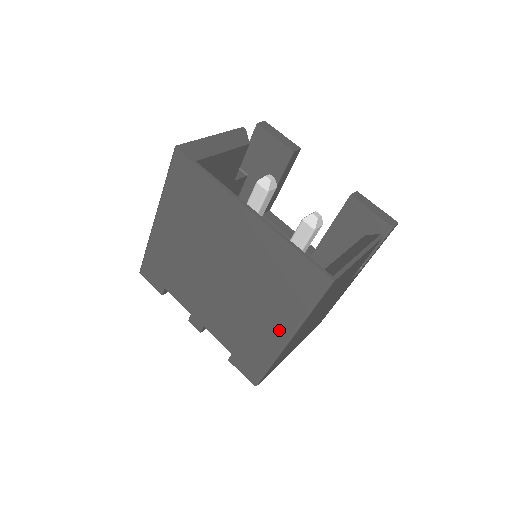
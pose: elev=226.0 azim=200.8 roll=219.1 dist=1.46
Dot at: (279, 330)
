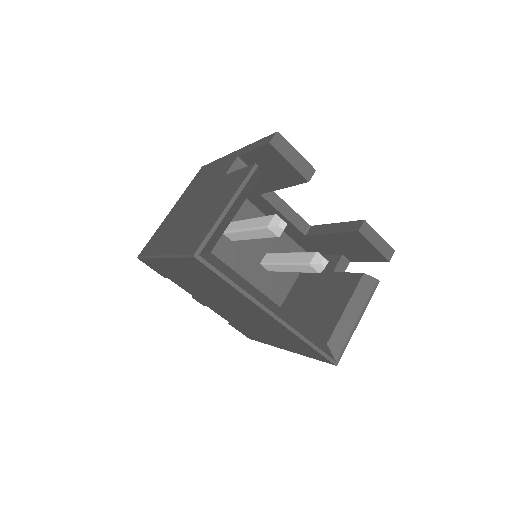
Dot at: (280, 345)
